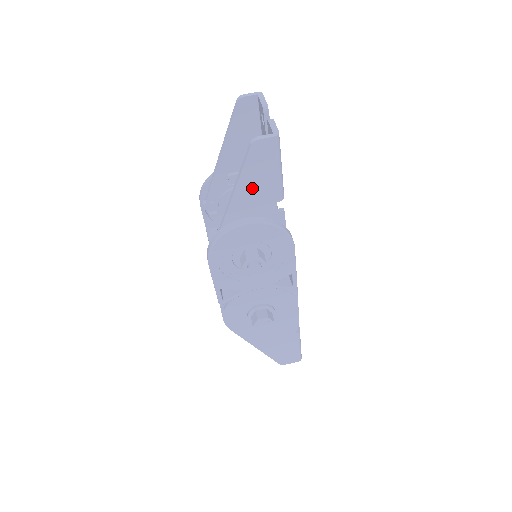
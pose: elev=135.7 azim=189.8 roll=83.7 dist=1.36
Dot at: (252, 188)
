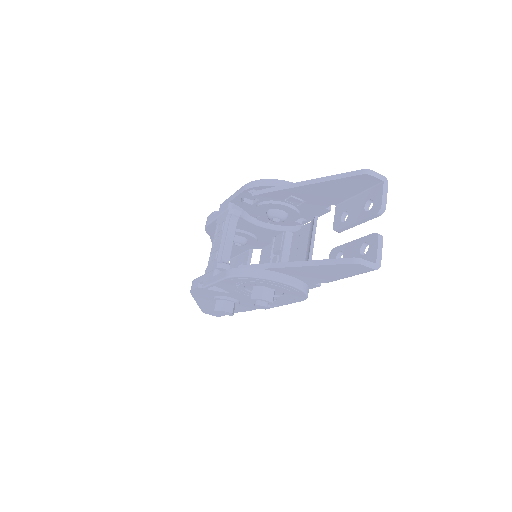
Dot at: (317, 271)
